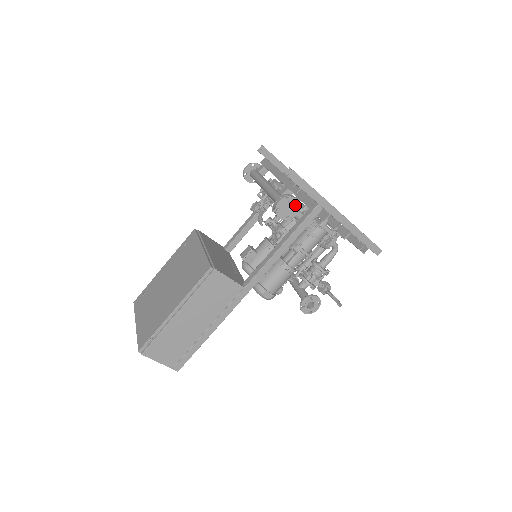
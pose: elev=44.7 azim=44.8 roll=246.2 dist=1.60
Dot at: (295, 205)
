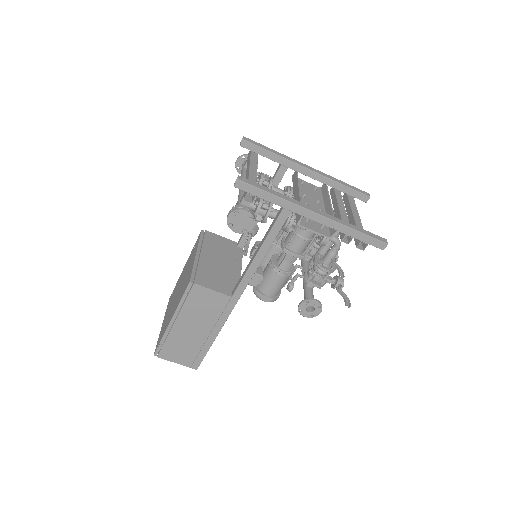
Dot at: (248, 217)
